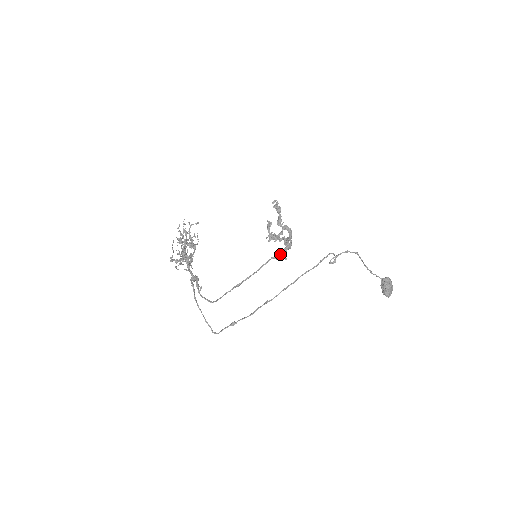
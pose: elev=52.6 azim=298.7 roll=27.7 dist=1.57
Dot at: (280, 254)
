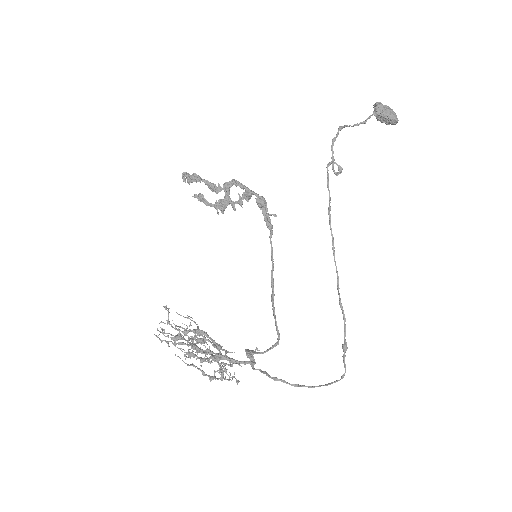
Dot at: (268, 221)
